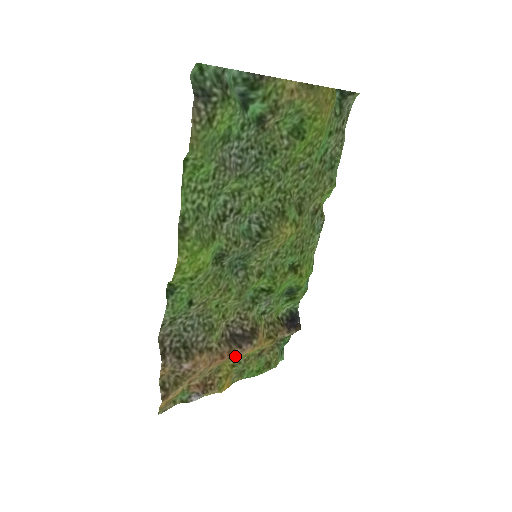
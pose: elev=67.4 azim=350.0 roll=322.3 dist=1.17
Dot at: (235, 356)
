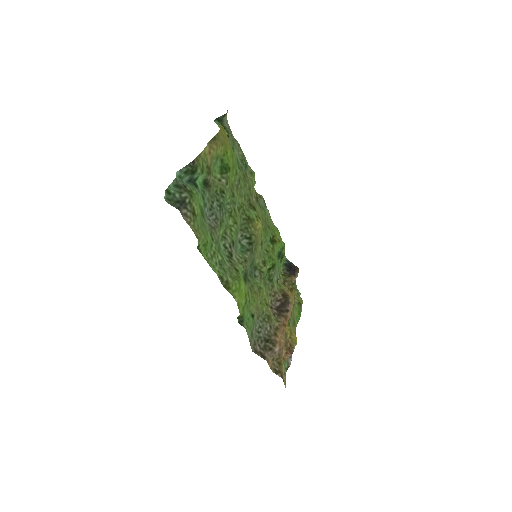
Dot at: occluded
